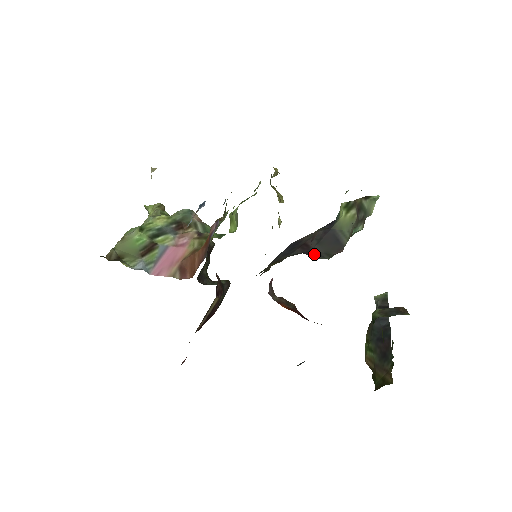
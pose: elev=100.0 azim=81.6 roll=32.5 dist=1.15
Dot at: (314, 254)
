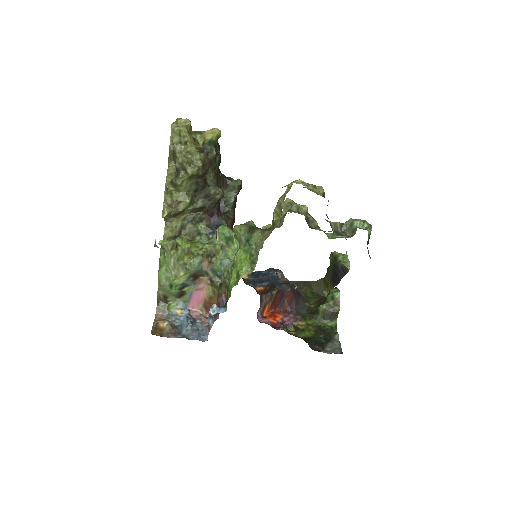
Dot at: occluded
